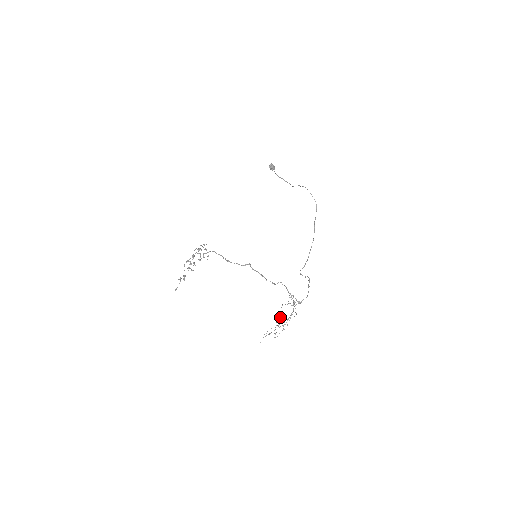
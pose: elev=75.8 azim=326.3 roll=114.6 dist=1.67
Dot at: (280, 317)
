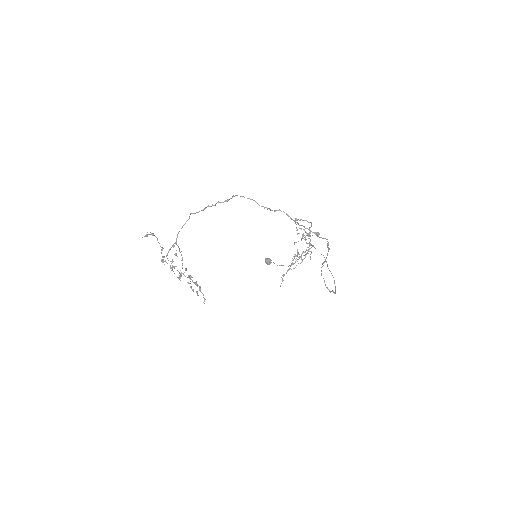
Dot at: occluded
